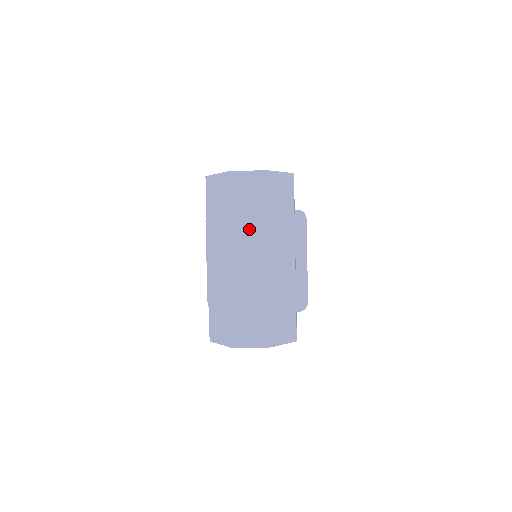
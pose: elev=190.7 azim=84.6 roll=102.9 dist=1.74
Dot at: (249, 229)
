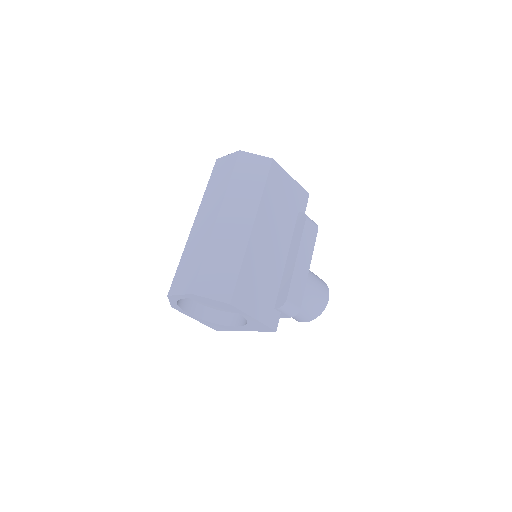
Dot at: (214, 196)
